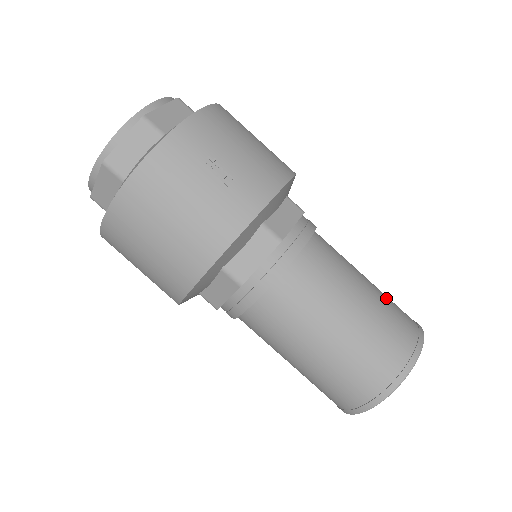
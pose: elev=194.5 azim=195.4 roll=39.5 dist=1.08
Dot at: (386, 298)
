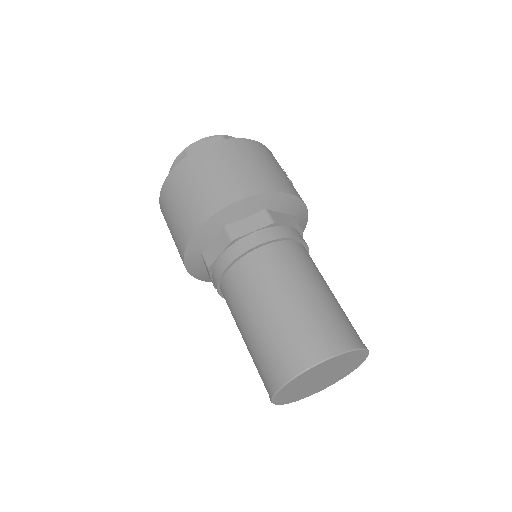
Dot at: occluded
